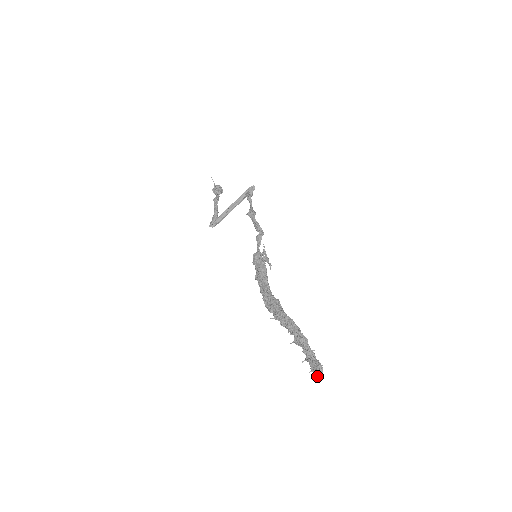
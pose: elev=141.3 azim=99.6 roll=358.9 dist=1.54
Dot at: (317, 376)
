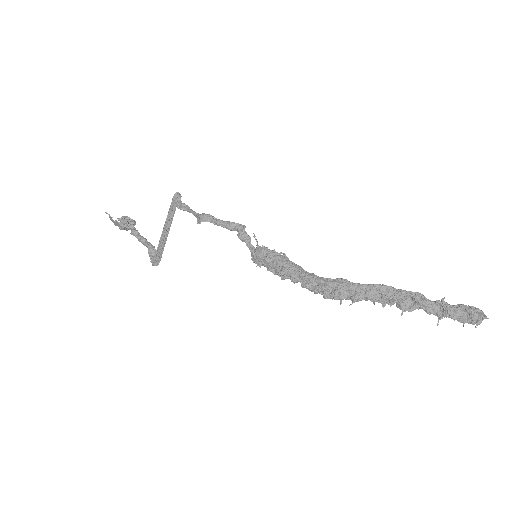
Dot at: (479, 321)
